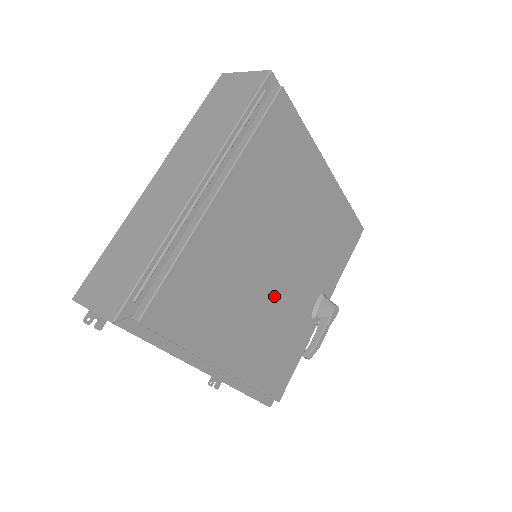
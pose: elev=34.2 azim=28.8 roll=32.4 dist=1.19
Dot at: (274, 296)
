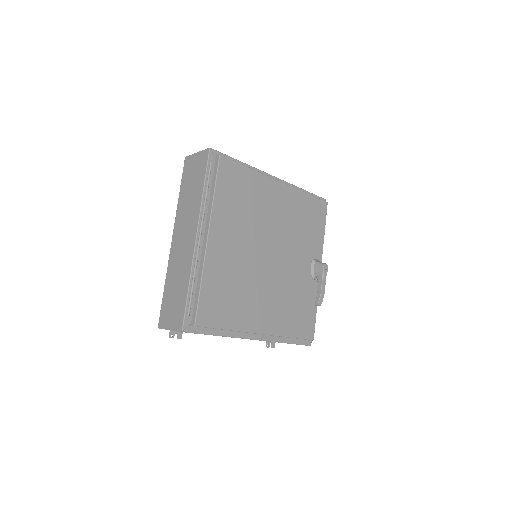
Dot at: (276, 277)
